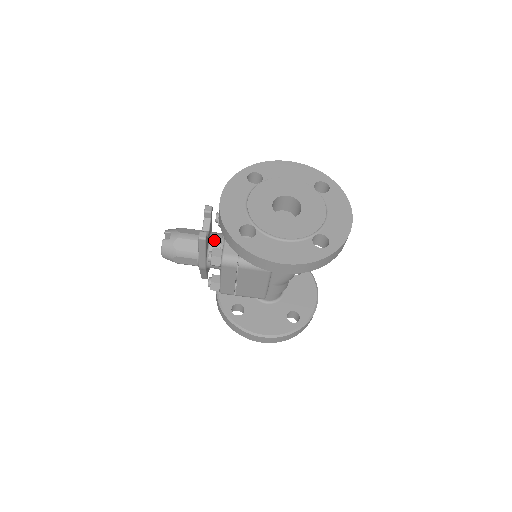
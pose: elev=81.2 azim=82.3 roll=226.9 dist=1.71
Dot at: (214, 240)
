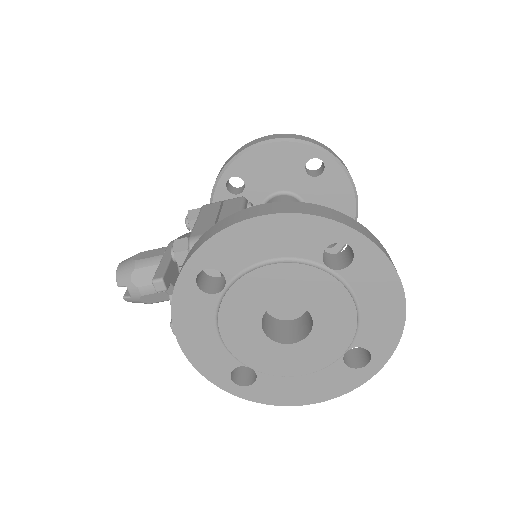
Dot at: occluded
